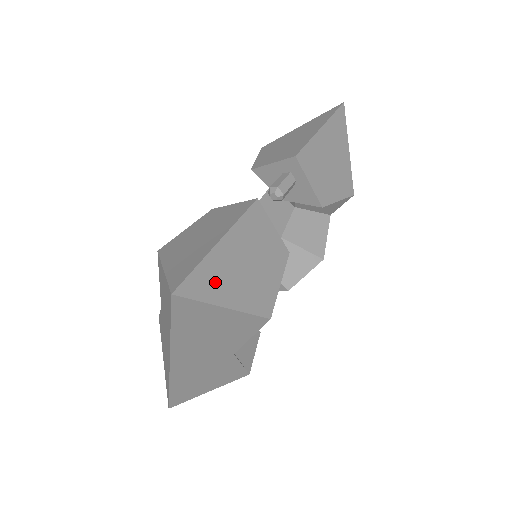
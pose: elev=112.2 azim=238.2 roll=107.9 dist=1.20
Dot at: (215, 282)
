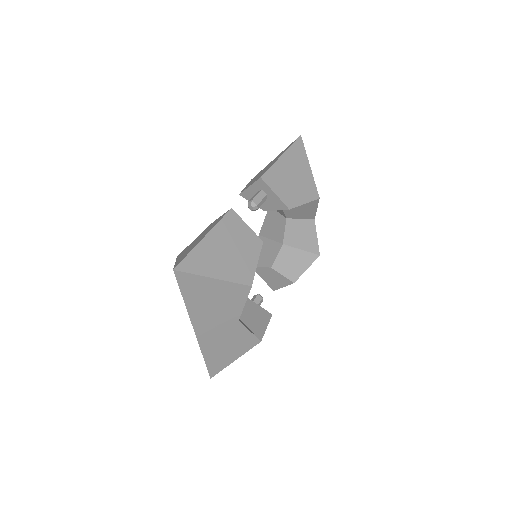
Dot at: (204, 262)
